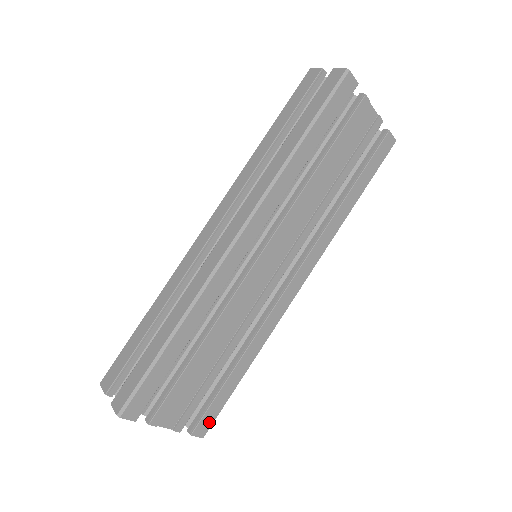
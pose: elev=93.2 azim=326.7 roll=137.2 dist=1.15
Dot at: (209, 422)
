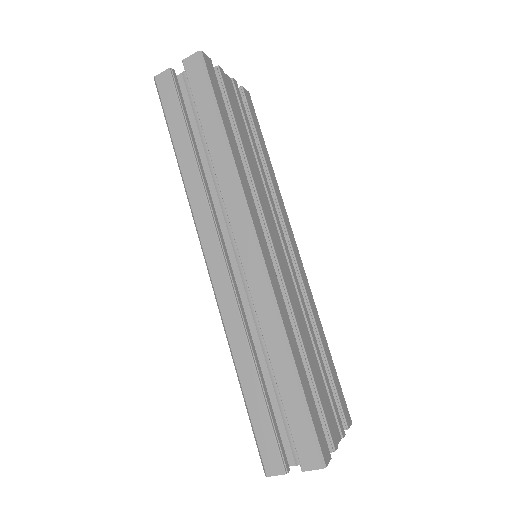
Dot at: (345, 407)
